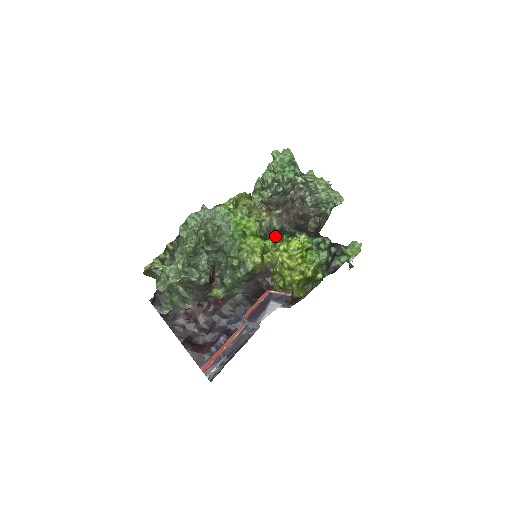
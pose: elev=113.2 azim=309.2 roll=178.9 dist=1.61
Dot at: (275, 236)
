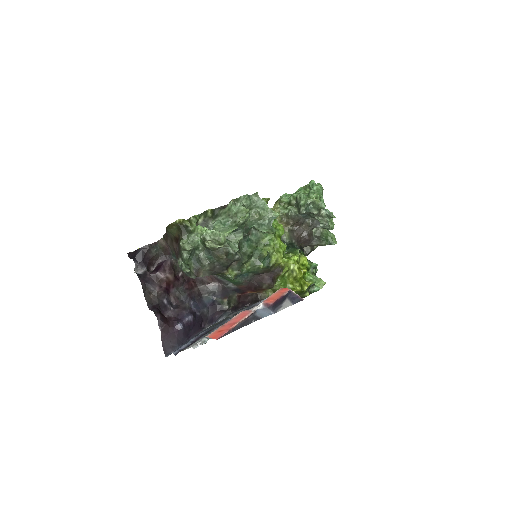
Dot at: (288, 247)
